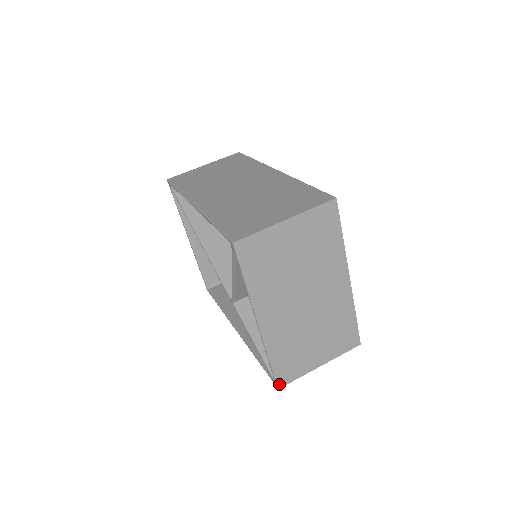
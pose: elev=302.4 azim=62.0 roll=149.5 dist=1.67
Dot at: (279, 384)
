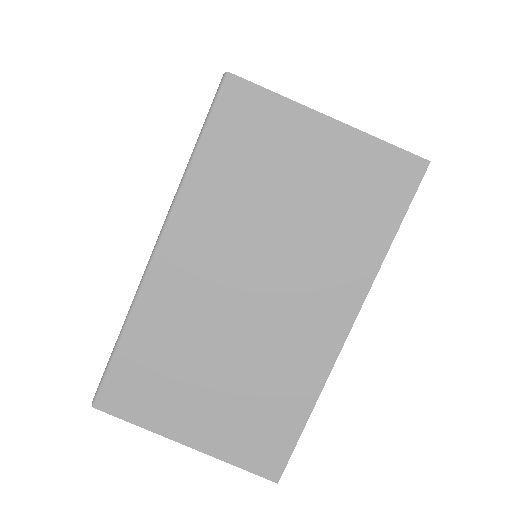
Dot at: (99, 398)
